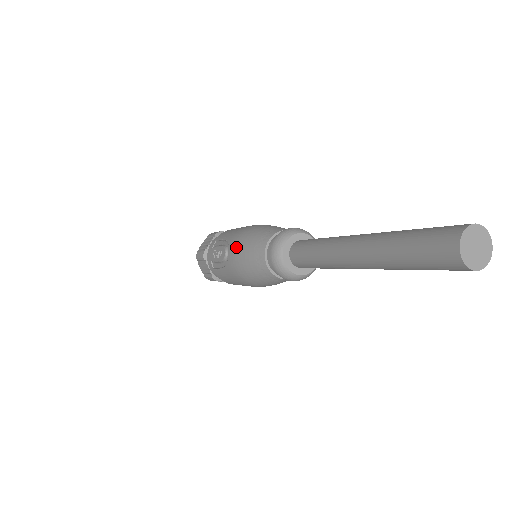
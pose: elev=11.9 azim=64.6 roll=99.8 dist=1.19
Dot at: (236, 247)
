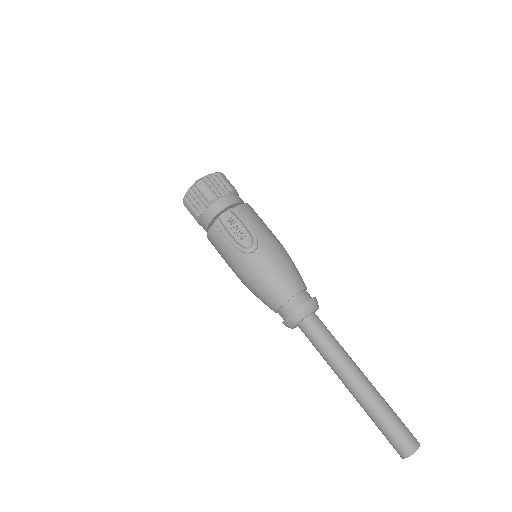
Dot at: (268, 260)
